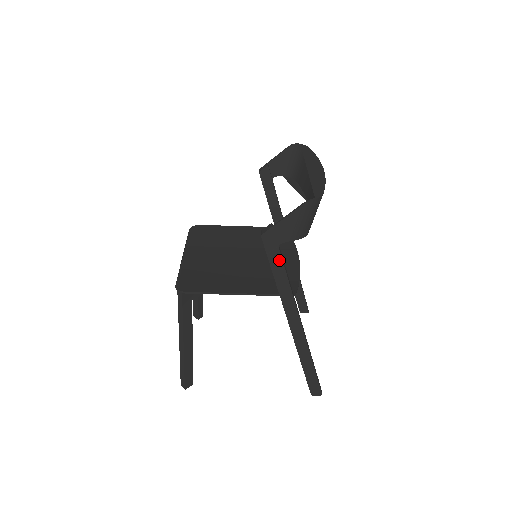
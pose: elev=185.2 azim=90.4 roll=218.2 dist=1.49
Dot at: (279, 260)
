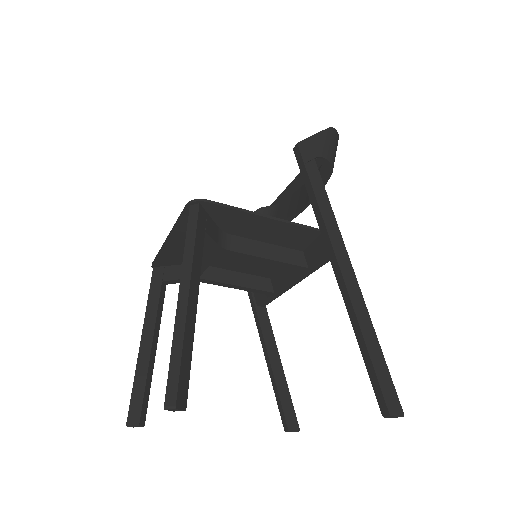
Dot at: (317, 174)
